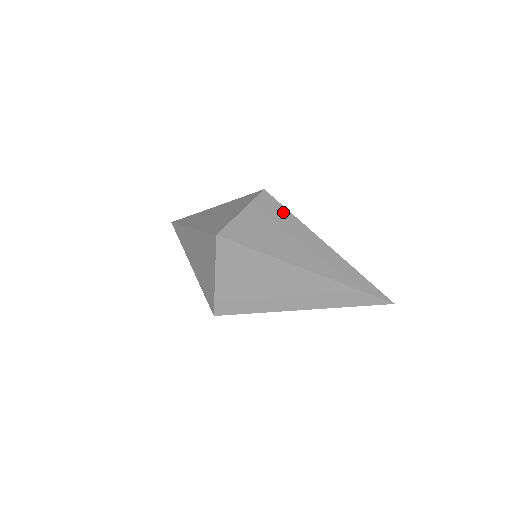
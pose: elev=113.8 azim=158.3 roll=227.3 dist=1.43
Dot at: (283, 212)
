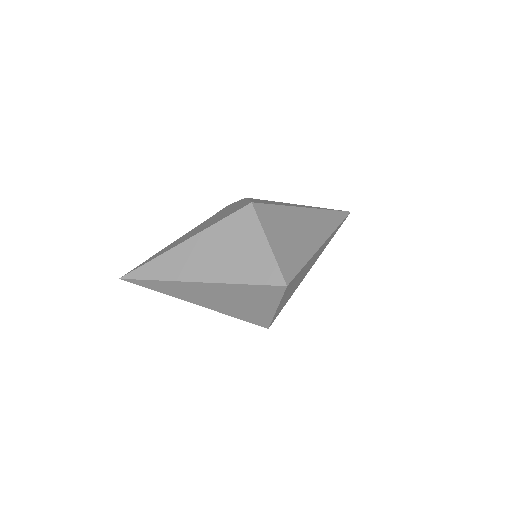
Dot at: (275, 210)
